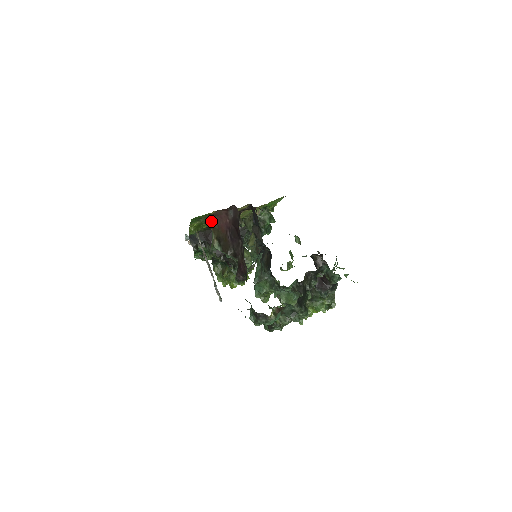
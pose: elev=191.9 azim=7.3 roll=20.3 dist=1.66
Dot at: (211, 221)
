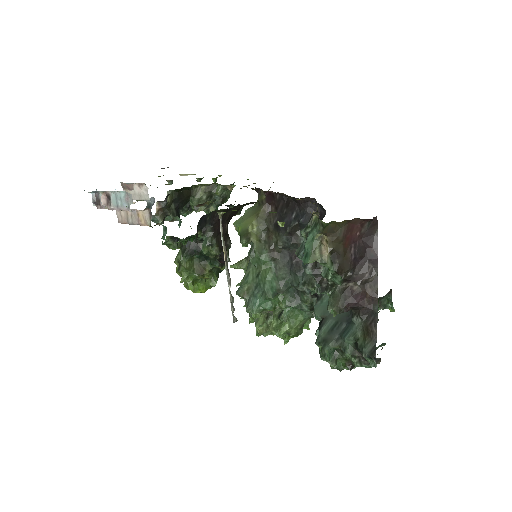
Dot at: (337, 227)
